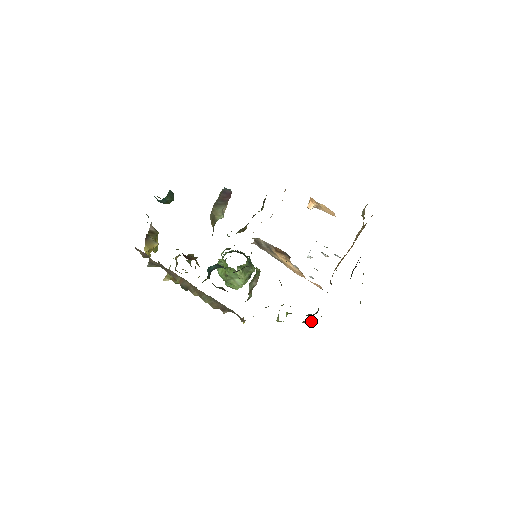
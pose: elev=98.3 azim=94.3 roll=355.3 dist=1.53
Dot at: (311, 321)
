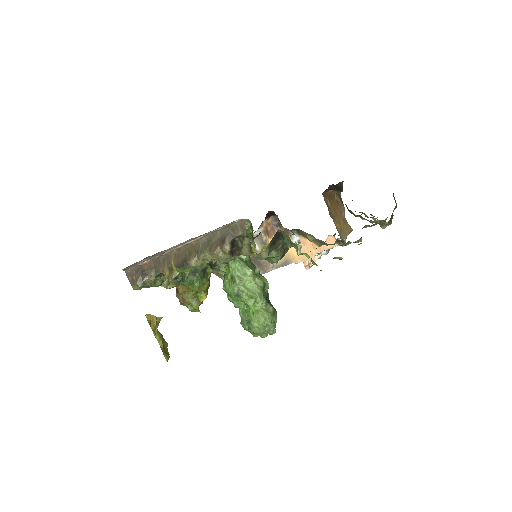
Dot at: occluded
